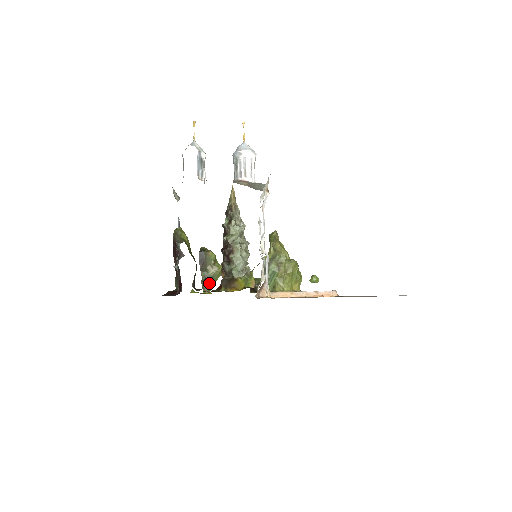
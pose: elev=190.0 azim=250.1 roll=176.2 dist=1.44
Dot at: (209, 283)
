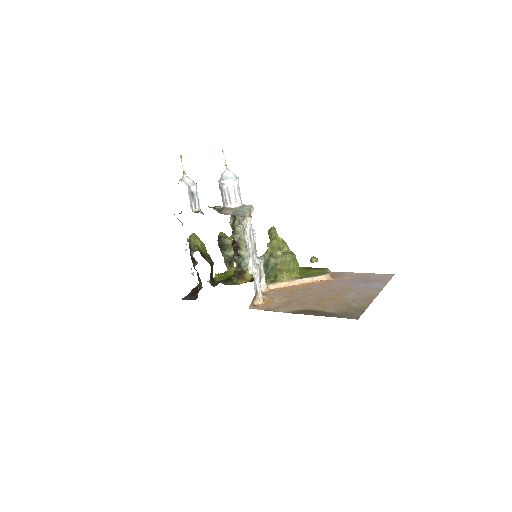
Dot at: (231, 262)
